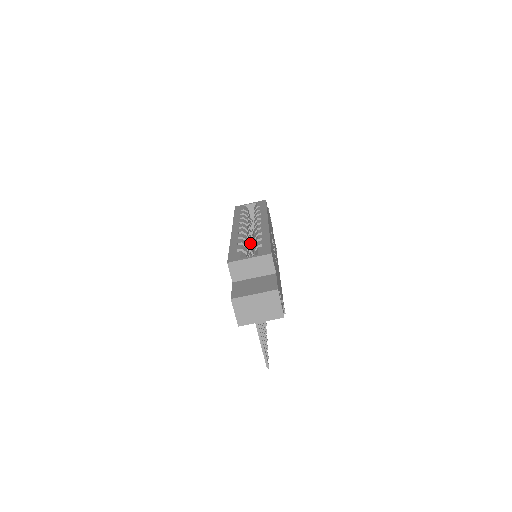
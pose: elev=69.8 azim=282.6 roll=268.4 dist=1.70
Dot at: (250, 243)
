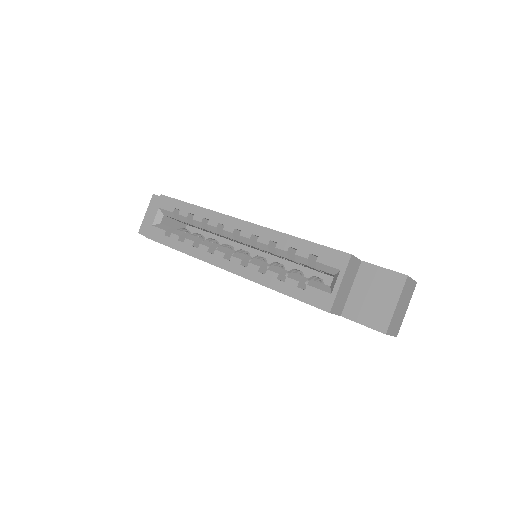
Dot at: (259, 258)
